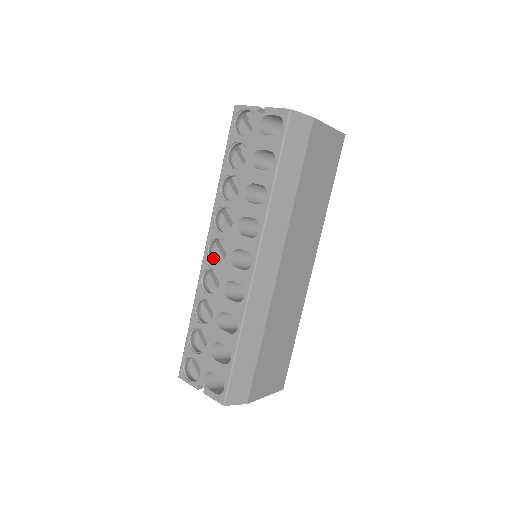
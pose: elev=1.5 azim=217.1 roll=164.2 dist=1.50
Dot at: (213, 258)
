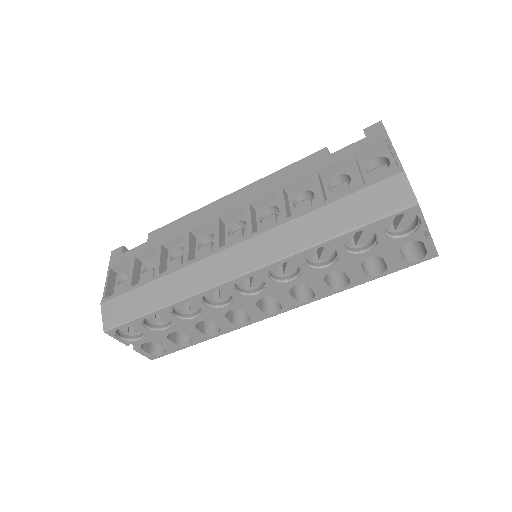
Dot at: occluded
